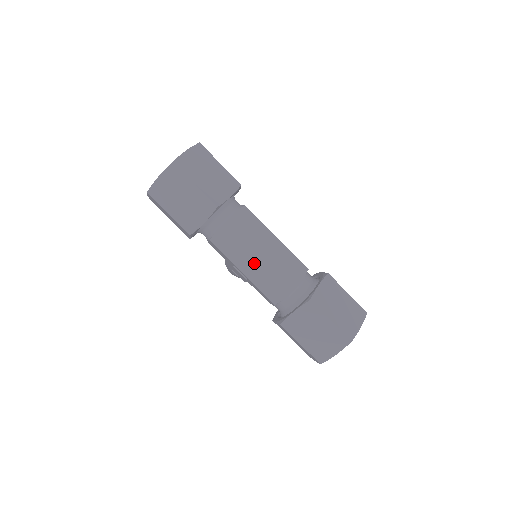
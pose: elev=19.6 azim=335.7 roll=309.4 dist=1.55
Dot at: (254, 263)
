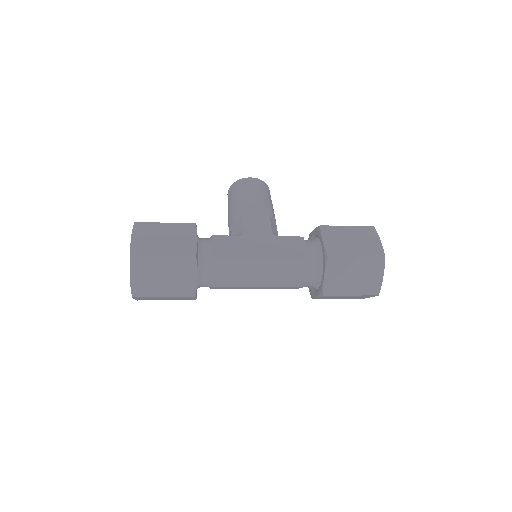
Dot at: (258, 287)
